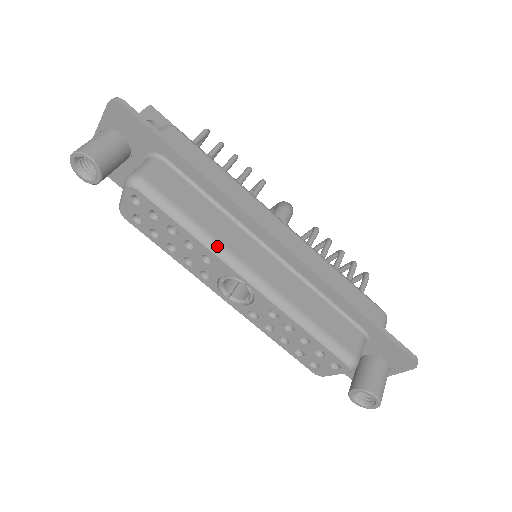
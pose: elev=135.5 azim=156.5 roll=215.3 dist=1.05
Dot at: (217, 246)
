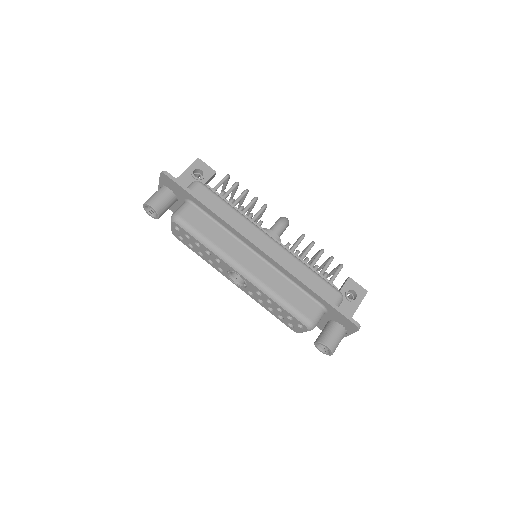
Dot at: (221, 253)
